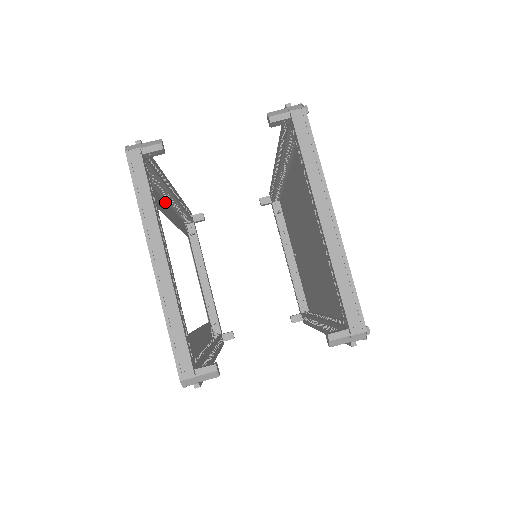
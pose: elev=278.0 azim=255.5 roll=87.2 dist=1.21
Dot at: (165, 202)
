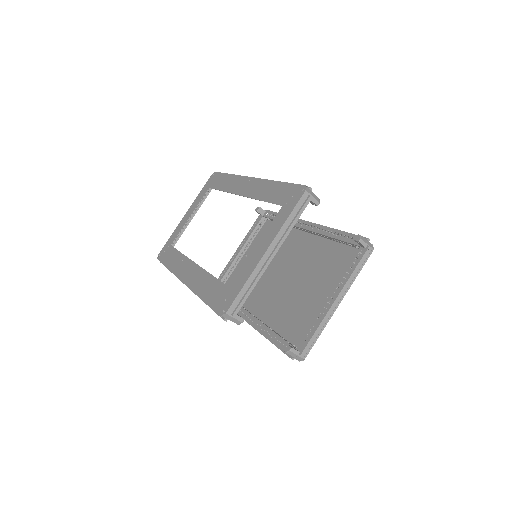
Dot at: (250, 185)
